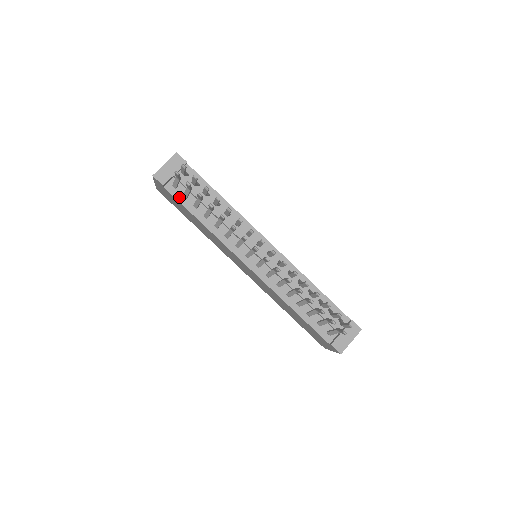
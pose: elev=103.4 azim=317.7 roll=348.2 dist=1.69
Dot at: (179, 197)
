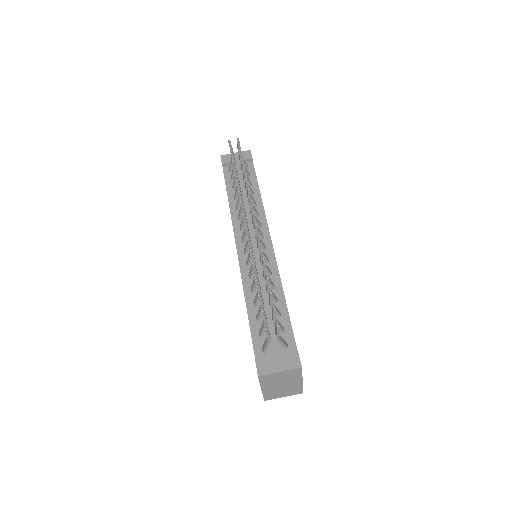
Dot at: (228, 178)
